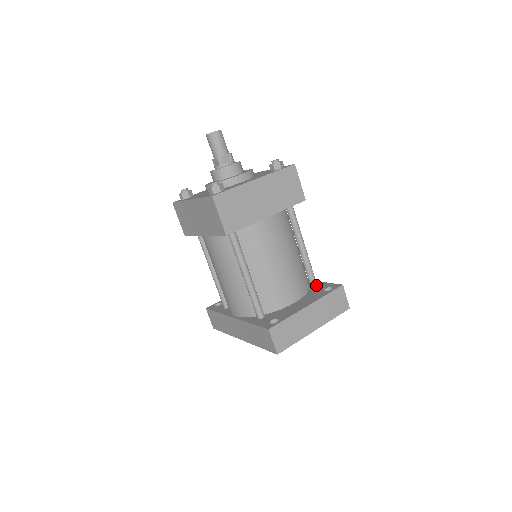
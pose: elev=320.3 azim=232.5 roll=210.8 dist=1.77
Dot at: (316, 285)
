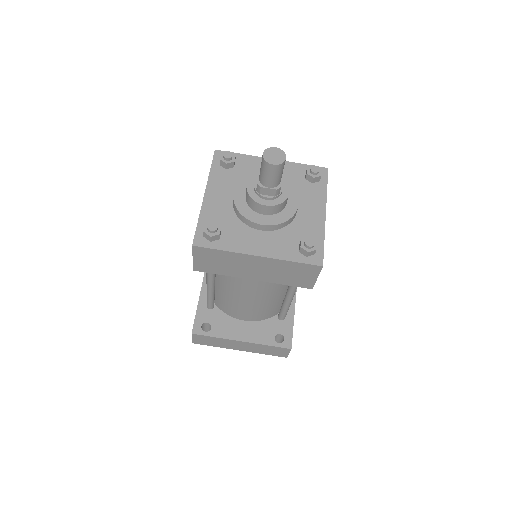
Dot at: (282, 319)
